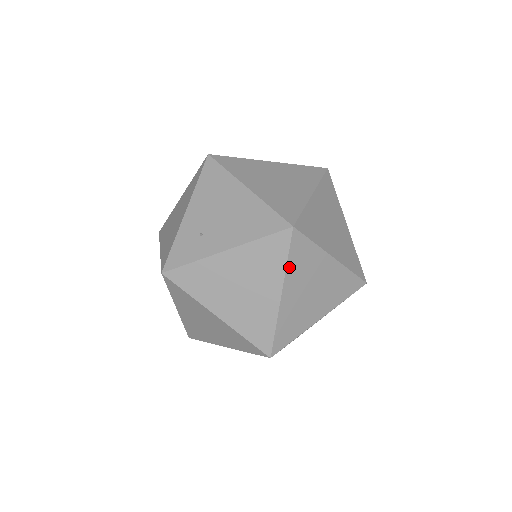
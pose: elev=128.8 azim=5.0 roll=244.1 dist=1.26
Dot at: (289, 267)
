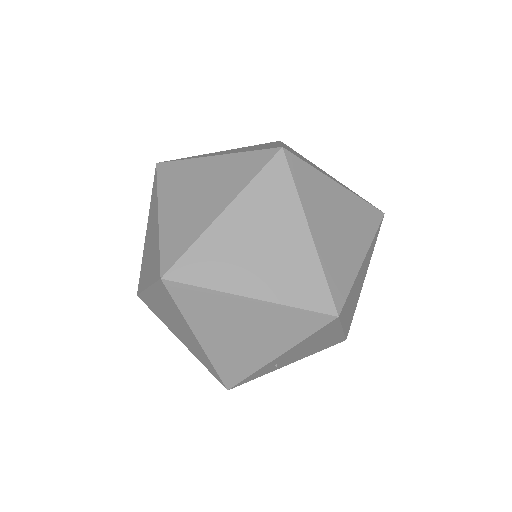
Dot at: (161, 190)
